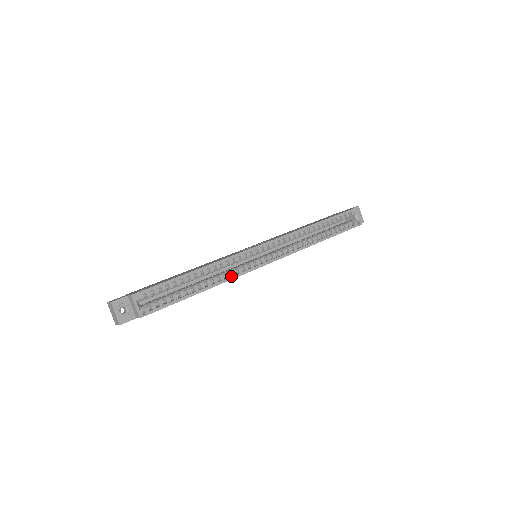
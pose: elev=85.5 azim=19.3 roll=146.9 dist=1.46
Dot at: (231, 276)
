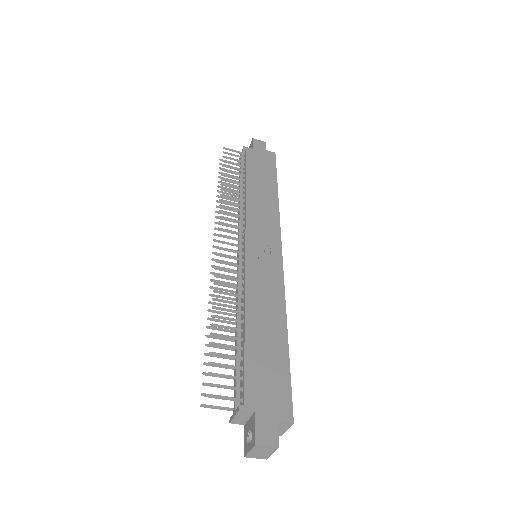
Dot at: occluded
